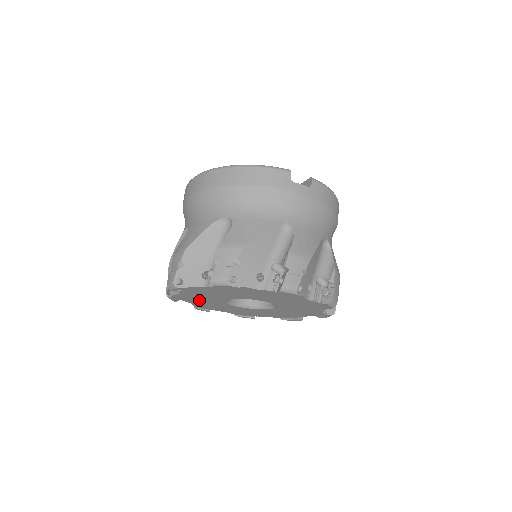
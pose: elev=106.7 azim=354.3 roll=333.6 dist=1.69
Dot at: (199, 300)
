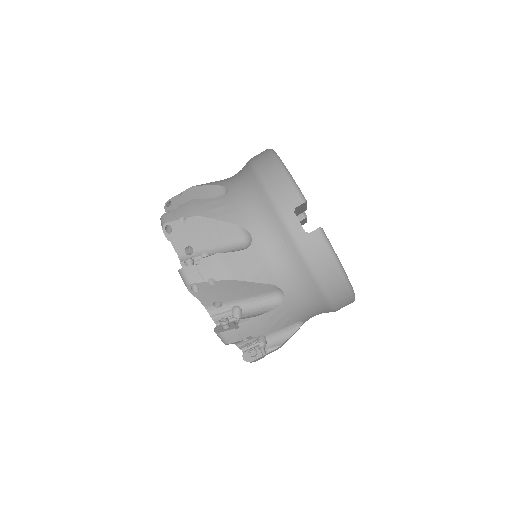
Dot at: occluded
